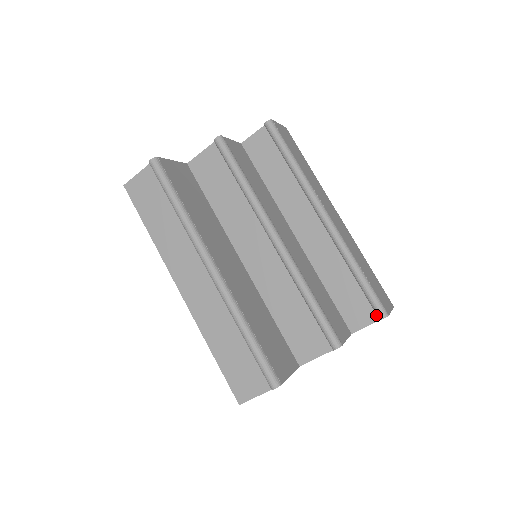
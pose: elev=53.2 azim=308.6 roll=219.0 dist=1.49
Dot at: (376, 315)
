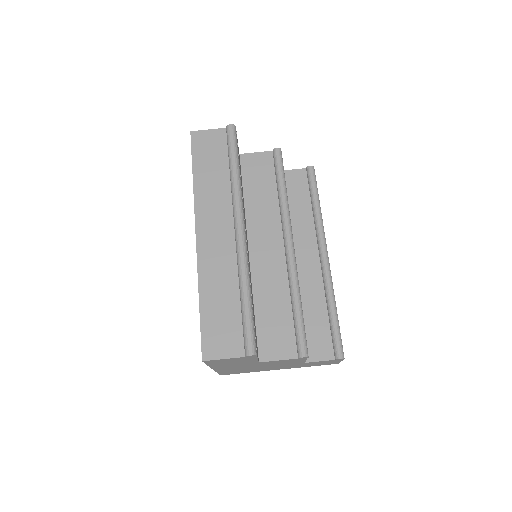
Dot at: (333, 354)
